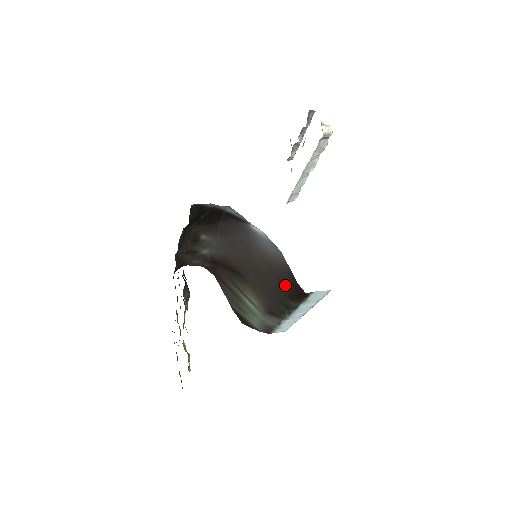
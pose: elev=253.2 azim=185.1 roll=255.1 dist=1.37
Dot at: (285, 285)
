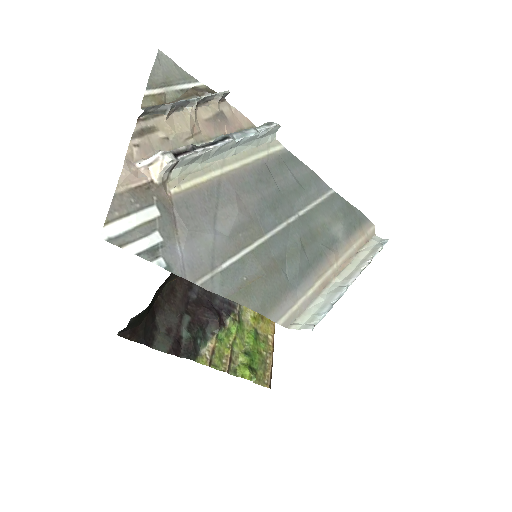
Dot at: occluded
